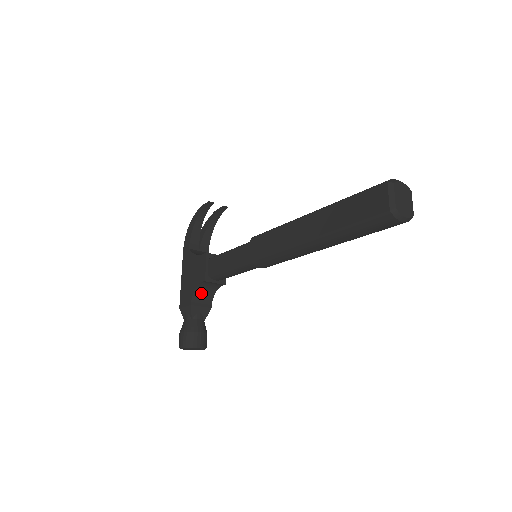
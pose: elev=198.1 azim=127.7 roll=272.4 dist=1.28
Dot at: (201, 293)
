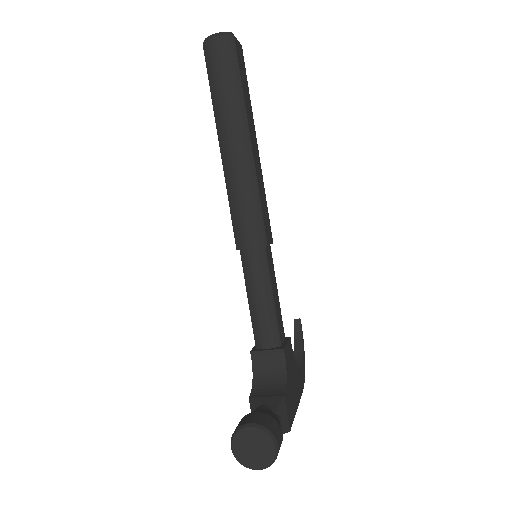
Dot at: (264, 384)
